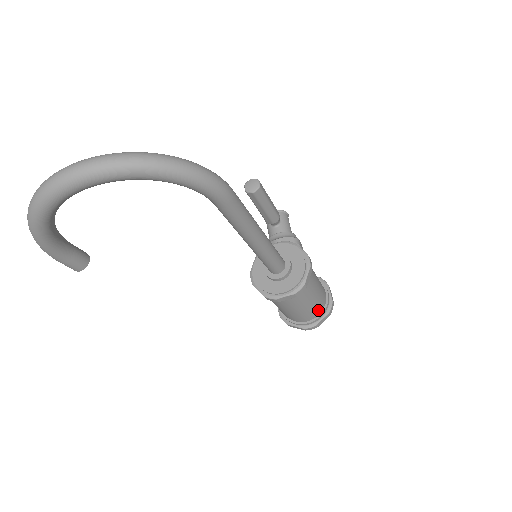
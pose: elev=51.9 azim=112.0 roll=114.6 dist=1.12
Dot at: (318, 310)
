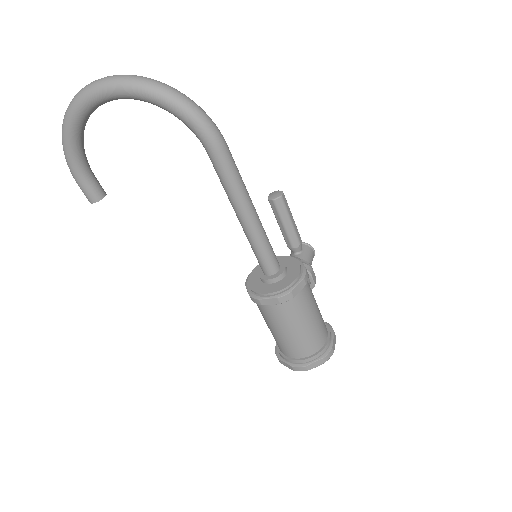
Dot at: (311, 347)
